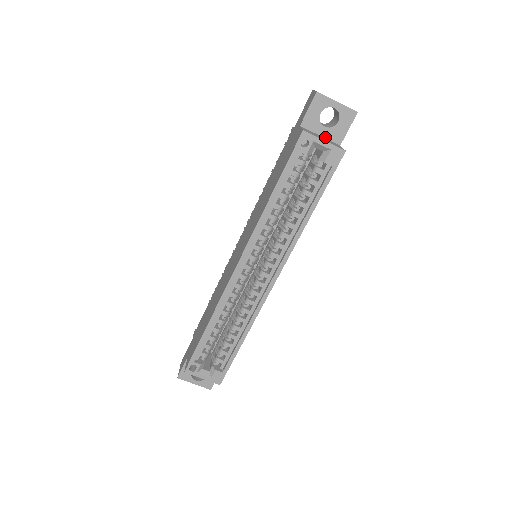
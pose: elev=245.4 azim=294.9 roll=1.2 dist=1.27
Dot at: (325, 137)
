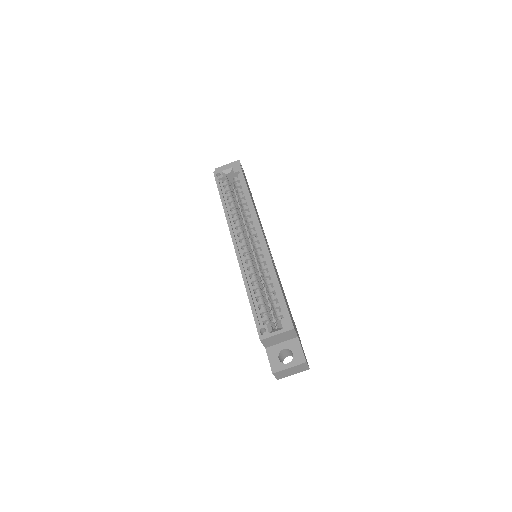
Dot at: occluded
